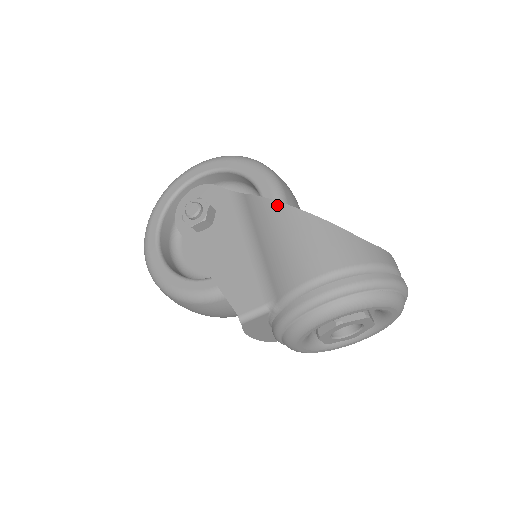
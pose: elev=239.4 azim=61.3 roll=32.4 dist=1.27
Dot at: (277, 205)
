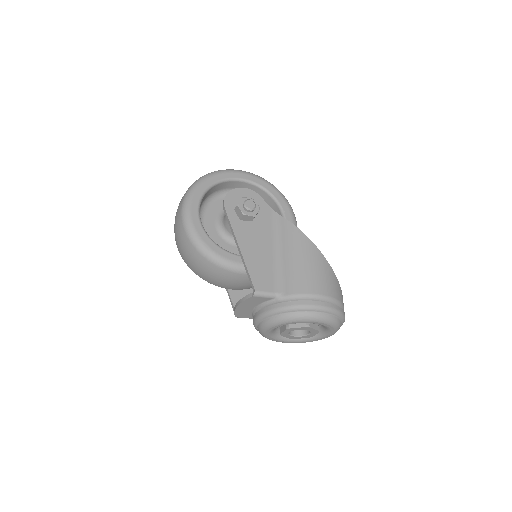
Dot at: (307, 239)
